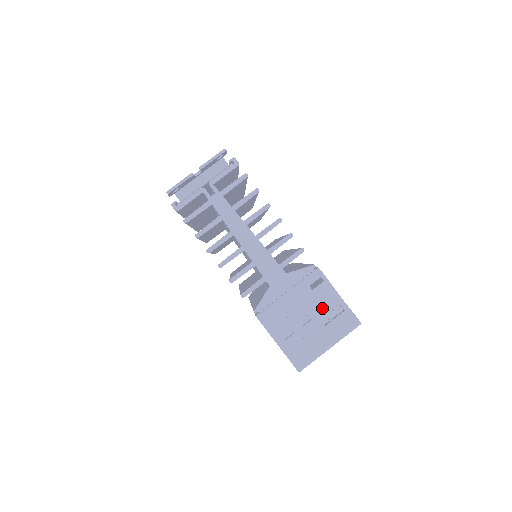
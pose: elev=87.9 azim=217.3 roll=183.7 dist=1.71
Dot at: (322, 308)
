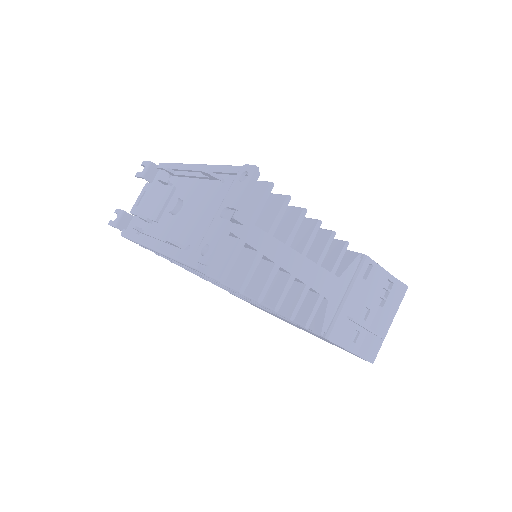
Dot at: (377, 293)
